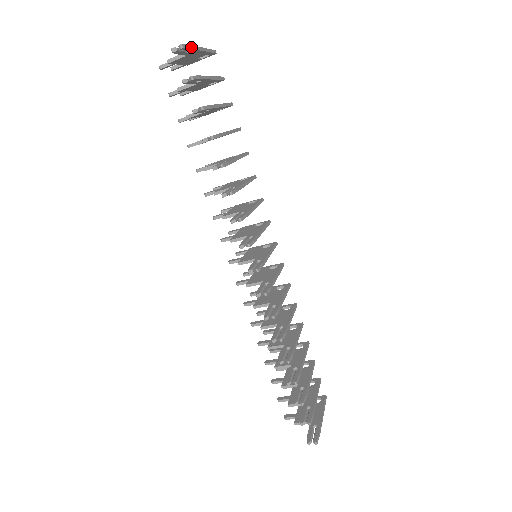
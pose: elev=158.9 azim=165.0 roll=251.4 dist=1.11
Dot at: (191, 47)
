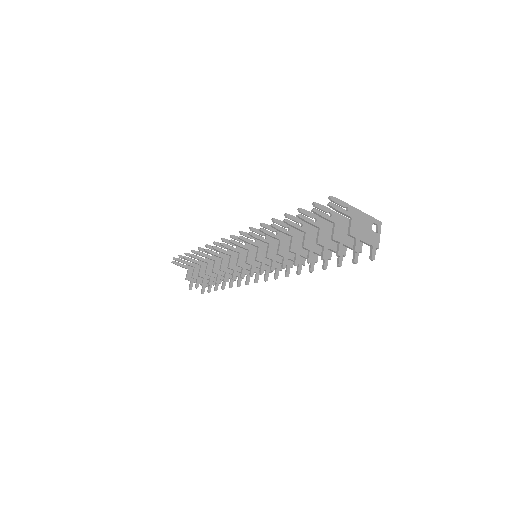
Dot at: occluded
